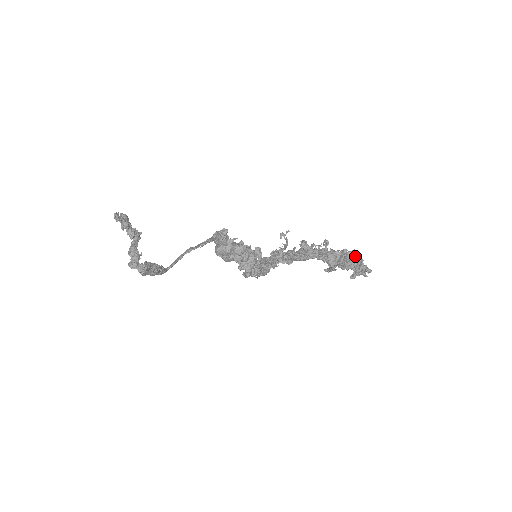
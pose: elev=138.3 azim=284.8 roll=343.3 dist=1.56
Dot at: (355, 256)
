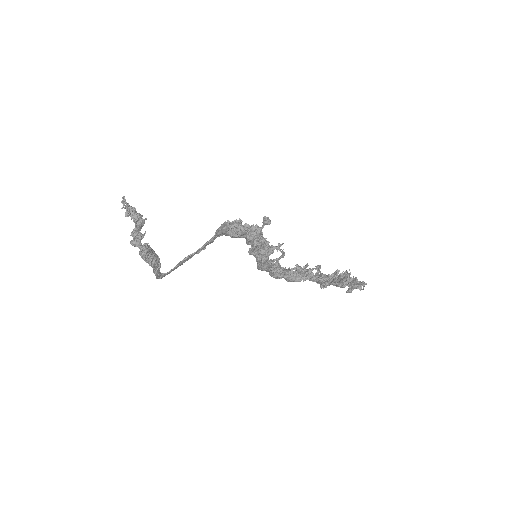
Dot at: occluded
